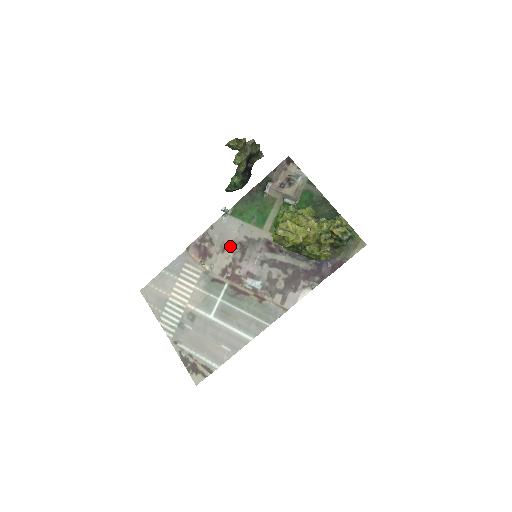
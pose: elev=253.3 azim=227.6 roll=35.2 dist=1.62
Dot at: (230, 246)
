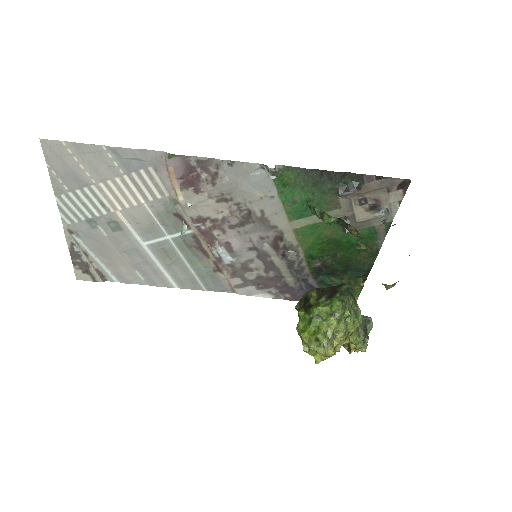
Dot at: (234, 204)
